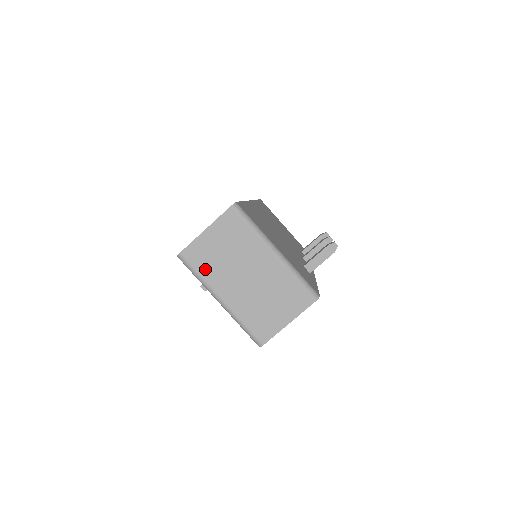
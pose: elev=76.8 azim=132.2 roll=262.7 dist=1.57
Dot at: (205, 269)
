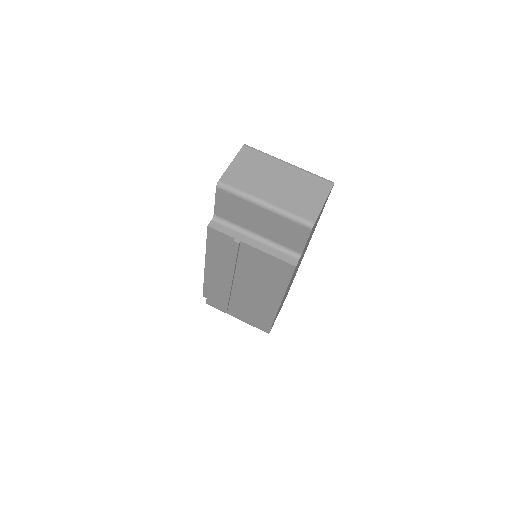
Dot at: (243, 185)
